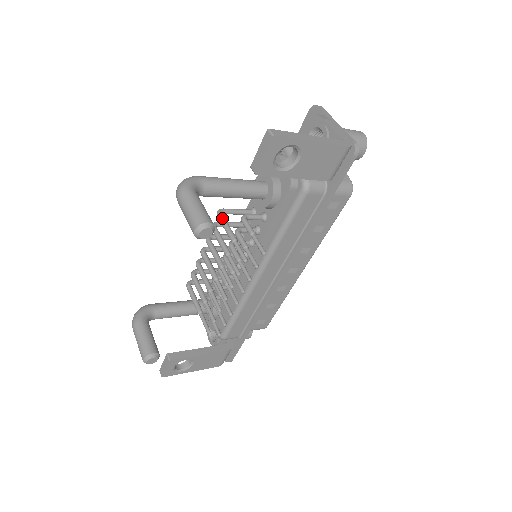
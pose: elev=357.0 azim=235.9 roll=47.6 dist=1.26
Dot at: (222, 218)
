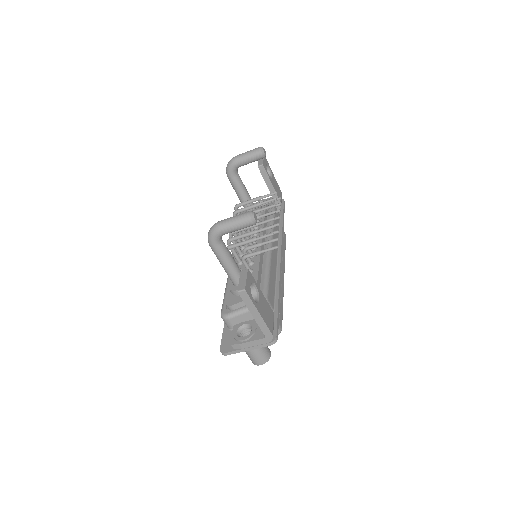
Dot at: (242, 202)
